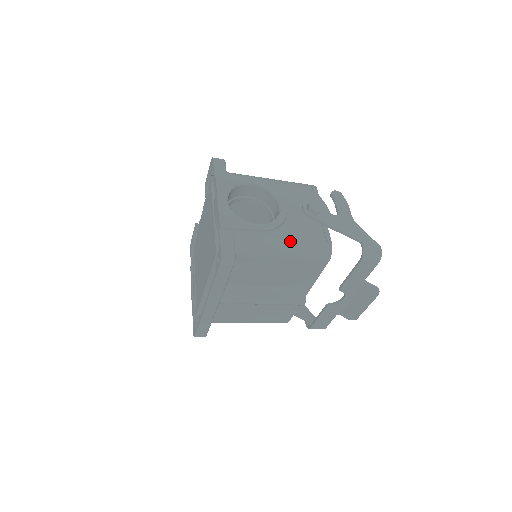
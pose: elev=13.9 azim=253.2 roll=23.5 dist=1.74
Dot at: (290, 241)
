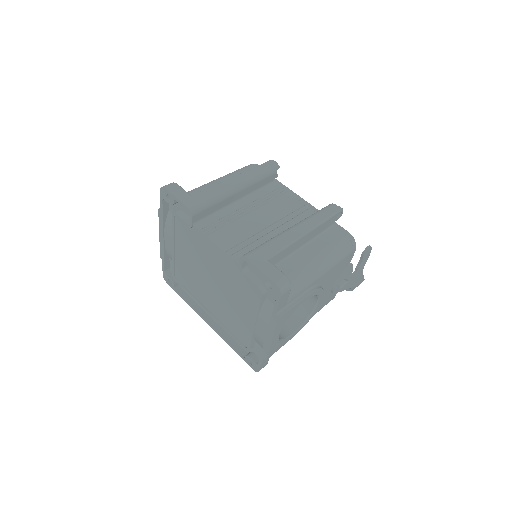
Dot at: occluded
